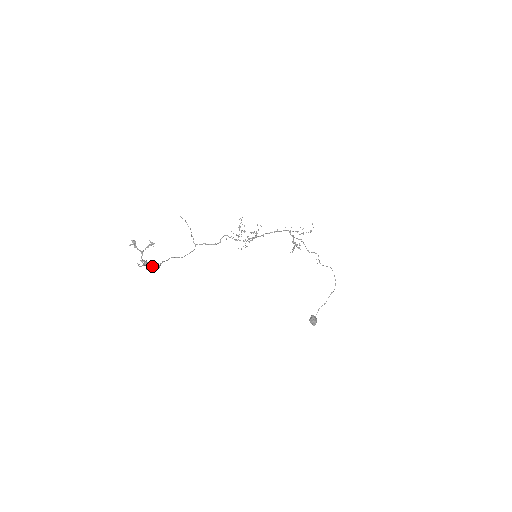
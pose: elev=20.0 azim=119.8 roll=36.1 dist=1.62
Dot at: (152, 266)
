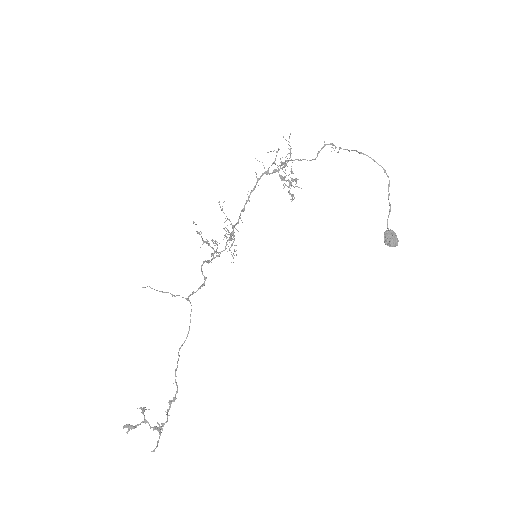
Dot at: (170, 402)
